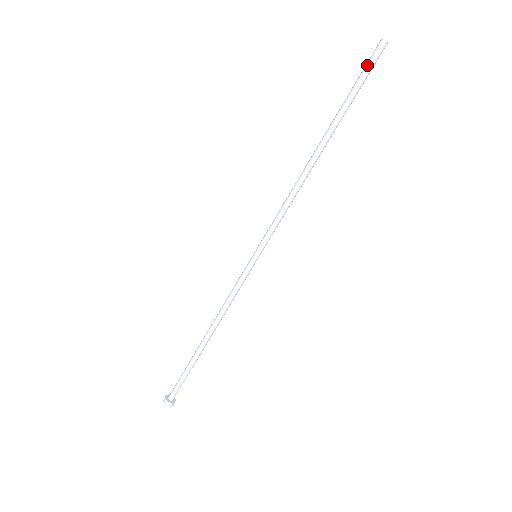
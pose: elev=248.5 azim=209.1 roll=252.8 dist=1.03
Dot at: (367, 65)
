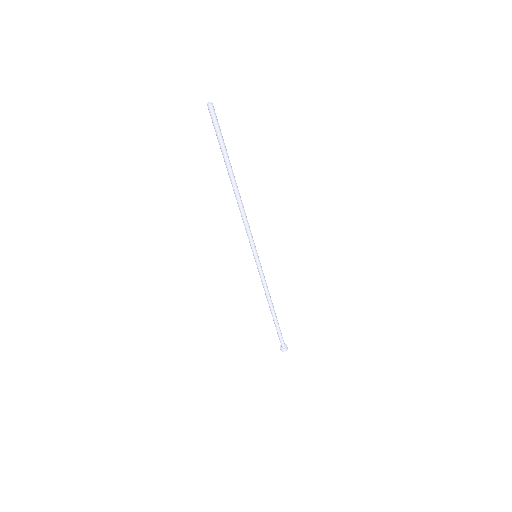
Dot at: (215, 124)
